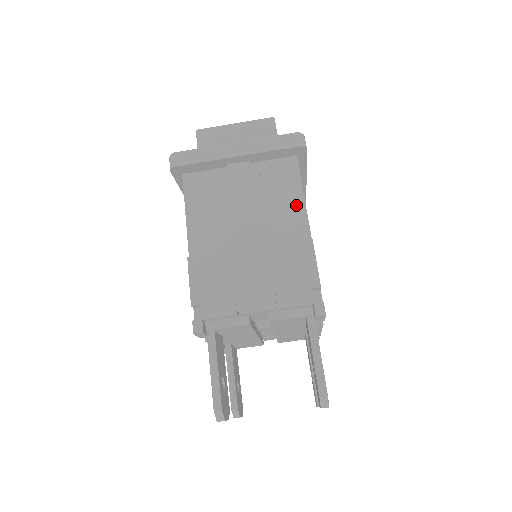
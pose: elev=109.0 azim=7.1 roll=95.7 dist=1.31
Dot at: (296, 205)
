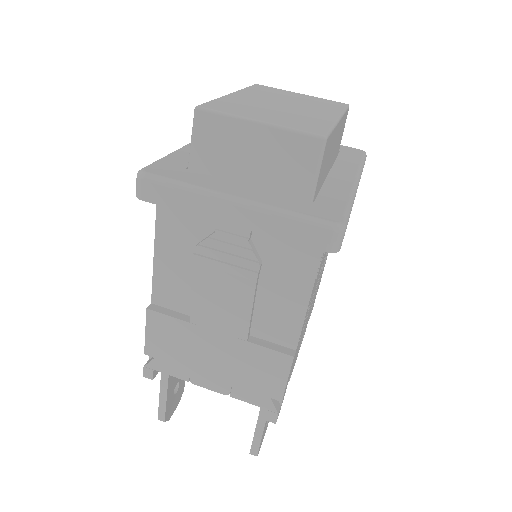
Dot at: (295, 304)
